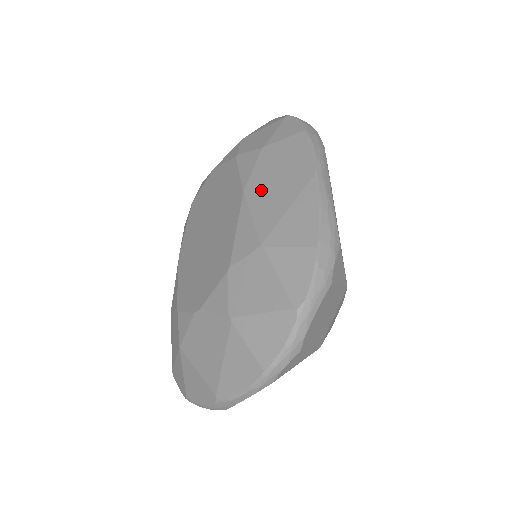
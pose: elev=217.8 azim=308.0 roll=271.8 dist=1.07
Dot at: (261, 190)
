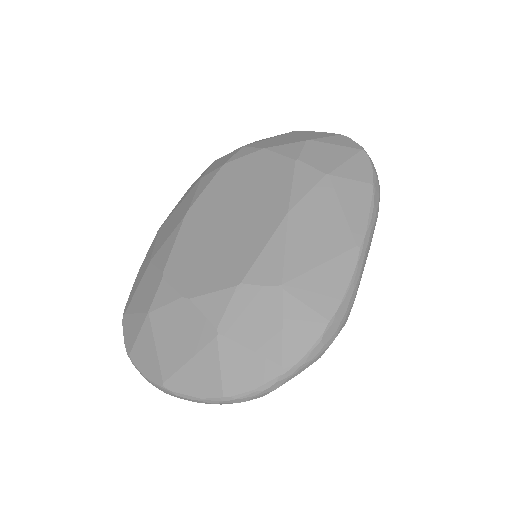
Dot at: (306, 223)
